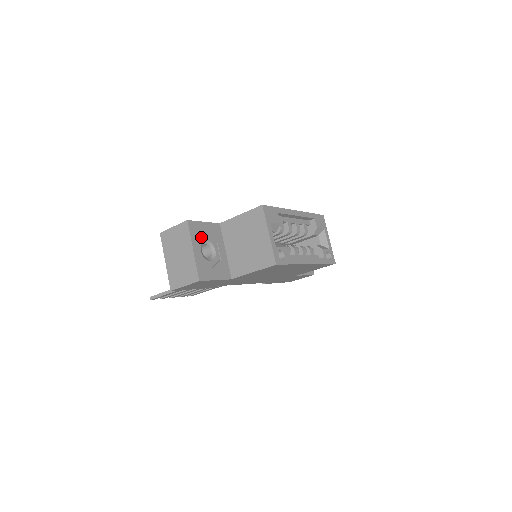
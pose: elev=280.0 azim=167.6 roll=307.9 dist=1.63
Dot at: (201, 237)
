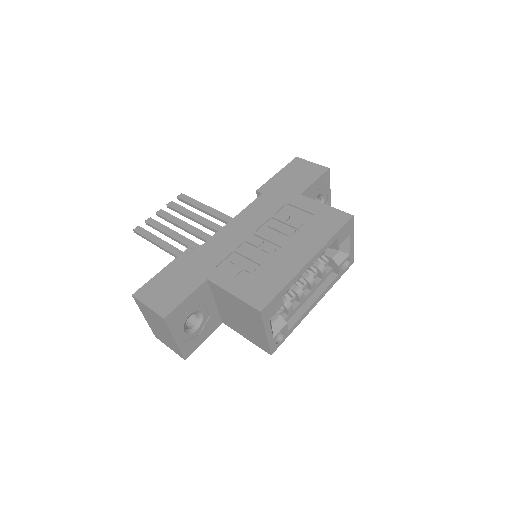
Dot at: (183, 318)
